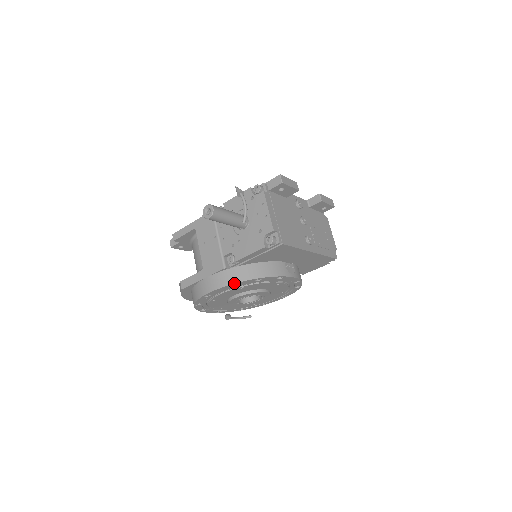
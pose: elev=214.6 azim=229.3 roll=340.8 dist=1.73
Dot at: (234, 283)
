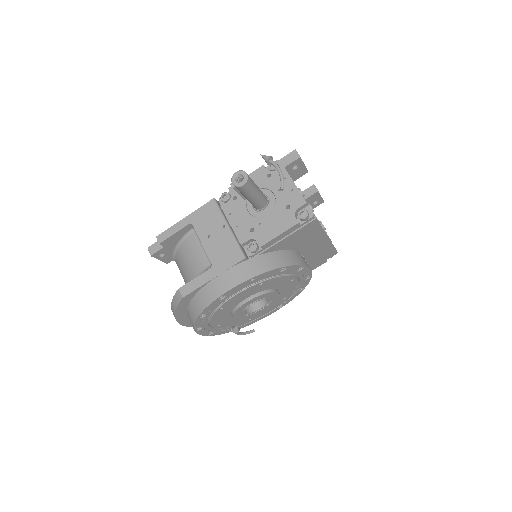
Dot at: (259, 274)
